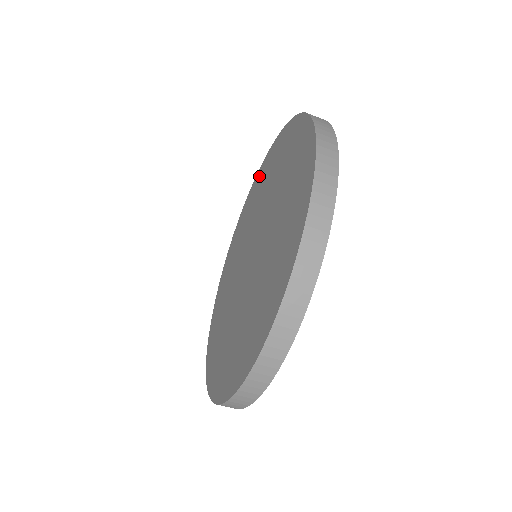
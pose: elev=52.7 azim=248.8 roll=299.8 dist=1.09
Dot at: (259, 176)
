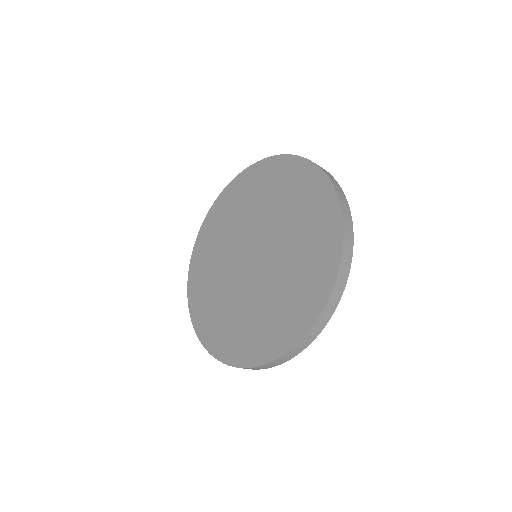
Dot at: (287, 168)
